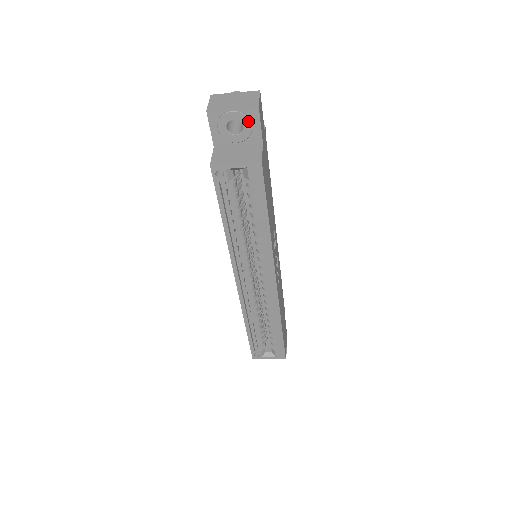
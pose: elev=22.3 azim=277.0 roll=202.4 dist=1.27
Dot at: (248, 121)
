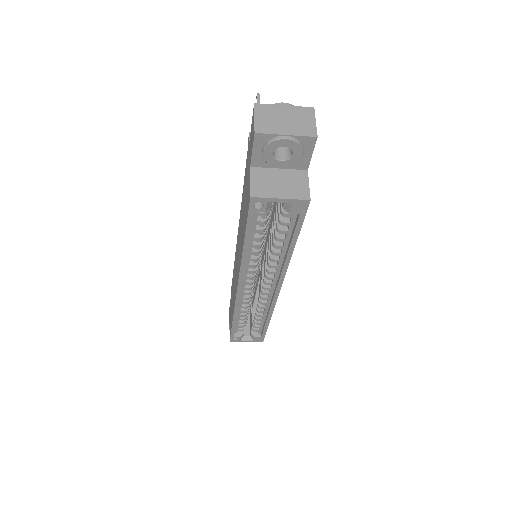
Dot at: (301, 150)
